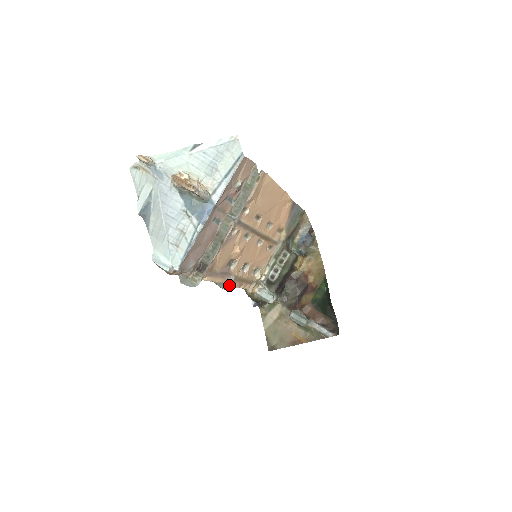
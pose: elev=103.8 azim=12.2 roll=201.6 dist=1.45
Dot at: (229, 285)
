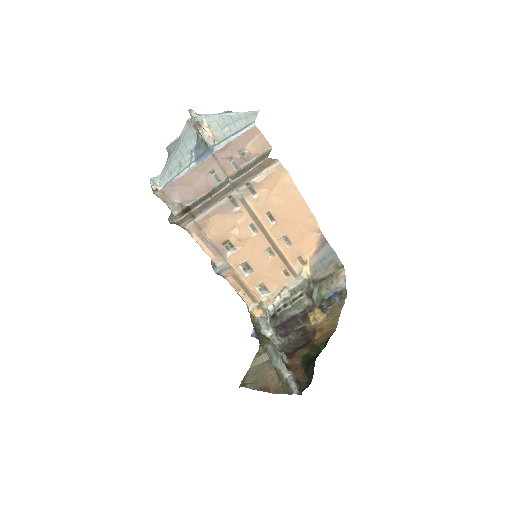
Dot at: (220, 269)
